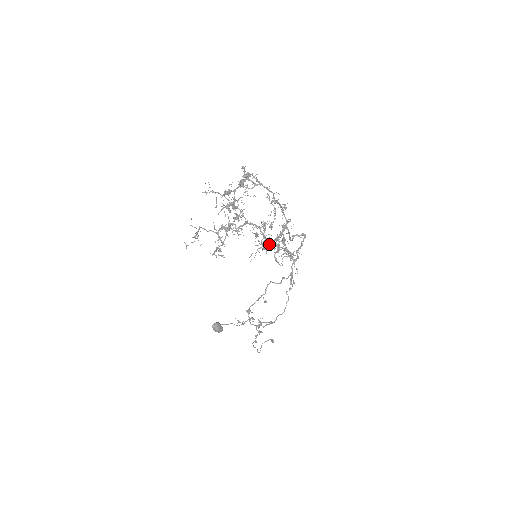
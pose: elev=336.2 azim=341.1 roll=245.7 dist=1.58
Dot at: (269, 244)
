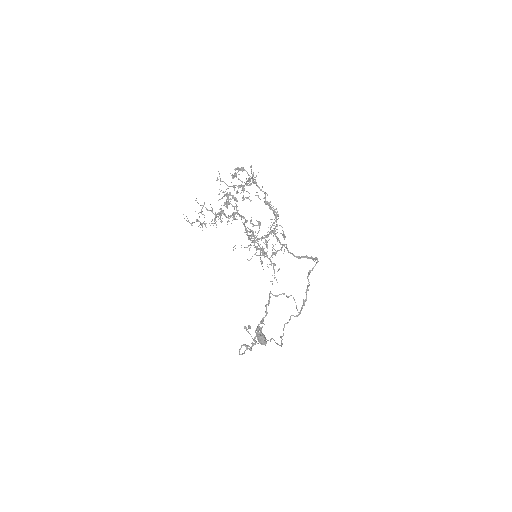
Dot at: (252, 241)
